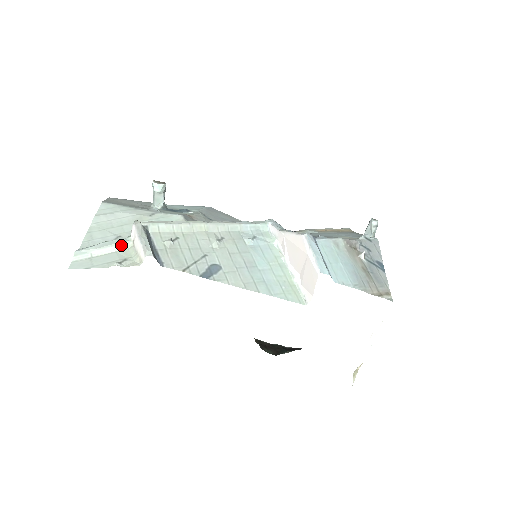
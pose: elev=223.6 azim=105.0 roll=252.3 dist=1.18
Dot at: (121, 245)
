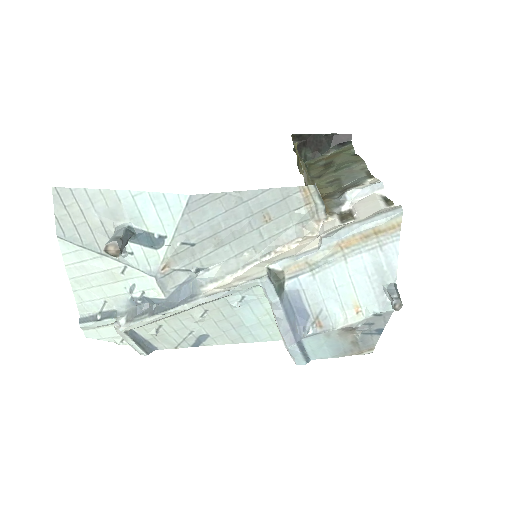
Dot at: (113, 323)
